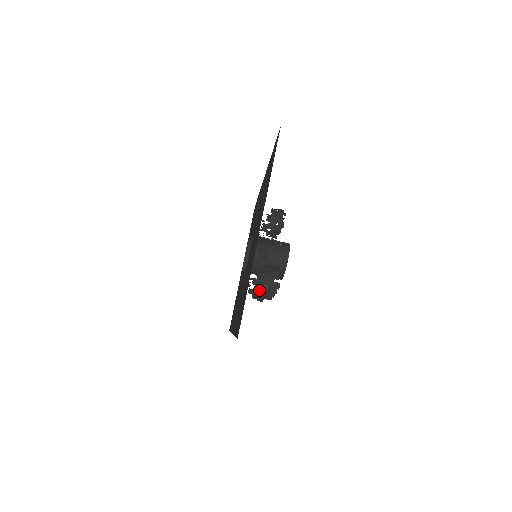
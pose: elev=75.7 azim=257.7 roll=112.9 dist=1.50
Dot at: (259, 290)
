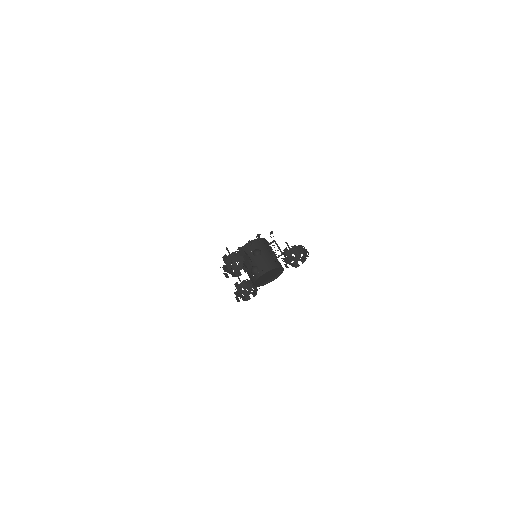
Dot at: occluded
